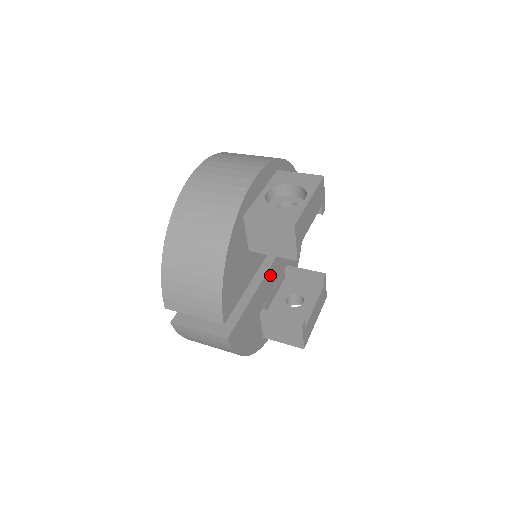
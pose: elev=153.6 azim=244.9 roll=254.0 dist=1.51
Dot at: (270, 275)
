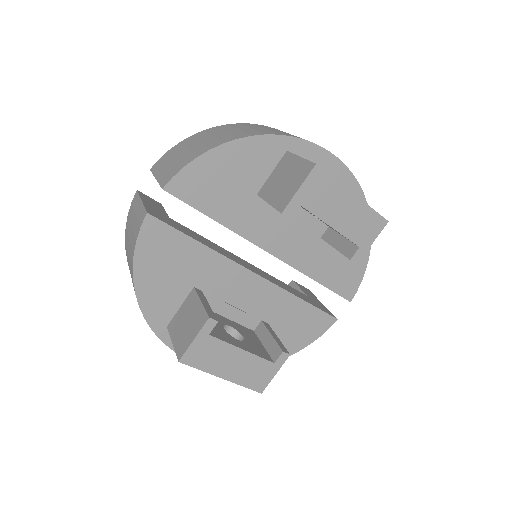
Dot at: (245, 281)
